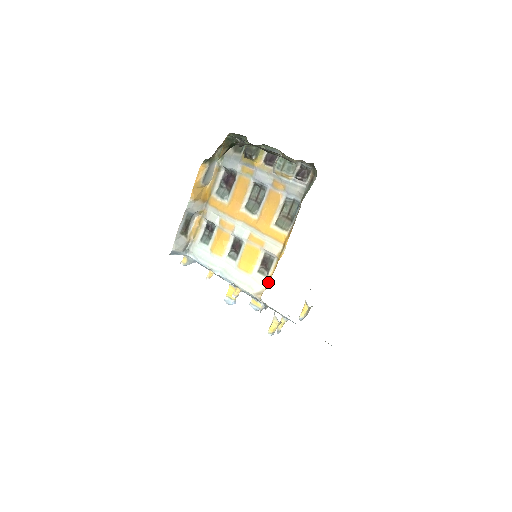
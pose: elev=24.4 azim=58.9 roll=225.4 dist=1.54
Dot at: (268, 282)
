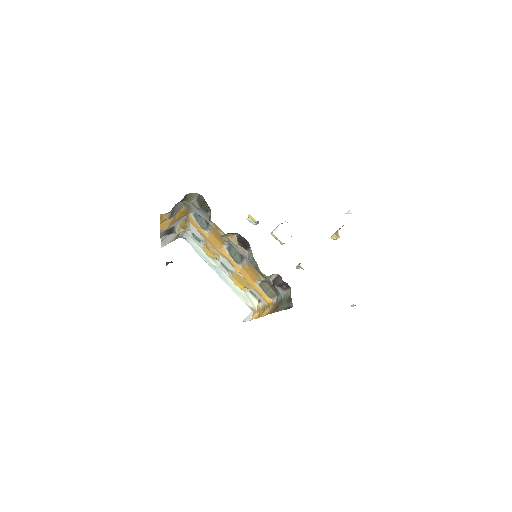
Dot at: (258, 311)
